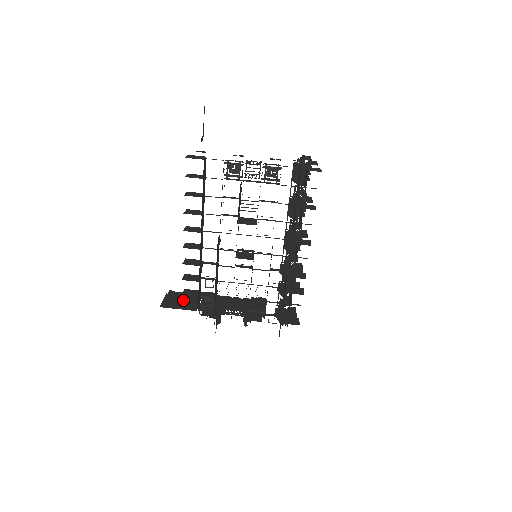
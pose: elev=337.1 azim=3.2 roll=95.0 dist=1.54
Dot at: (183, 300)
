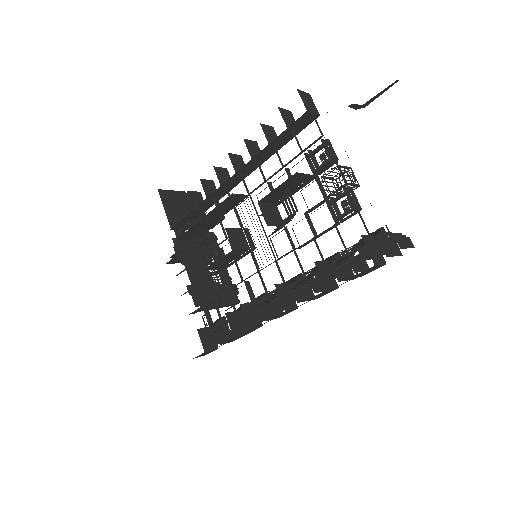
Dot at: occluded
